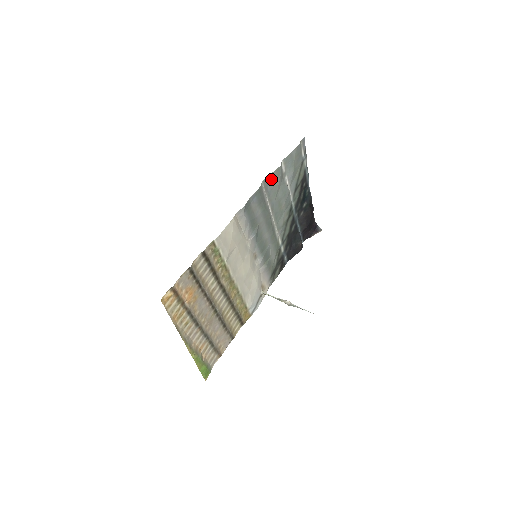
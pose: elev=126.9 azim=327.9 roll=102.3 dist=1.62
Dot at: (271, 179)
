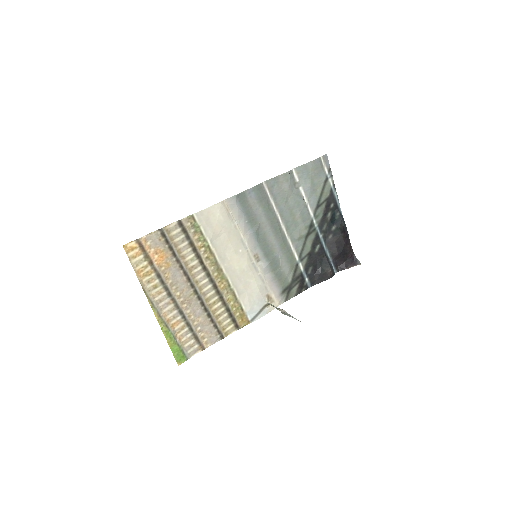
Dot at: (277, 182)
